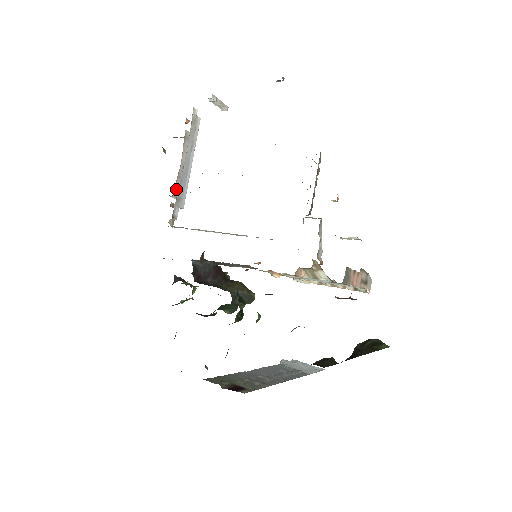
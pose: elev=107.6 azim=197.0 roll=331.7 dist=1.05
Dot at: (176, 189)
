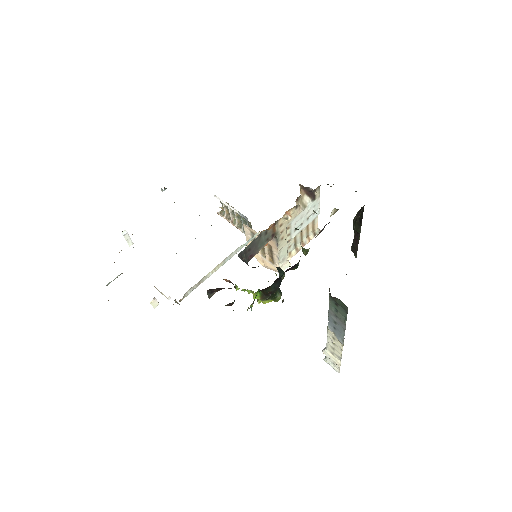
Dot at: occluded
